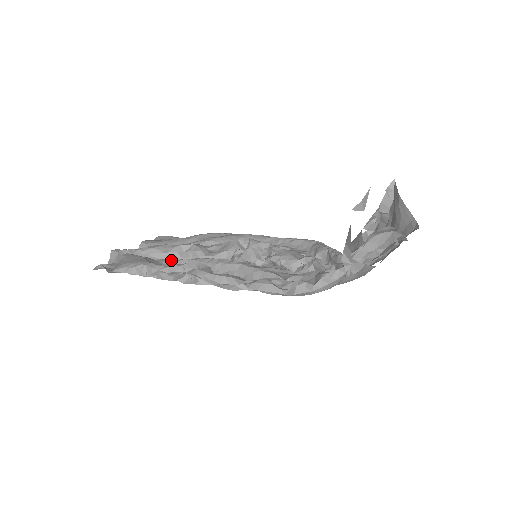
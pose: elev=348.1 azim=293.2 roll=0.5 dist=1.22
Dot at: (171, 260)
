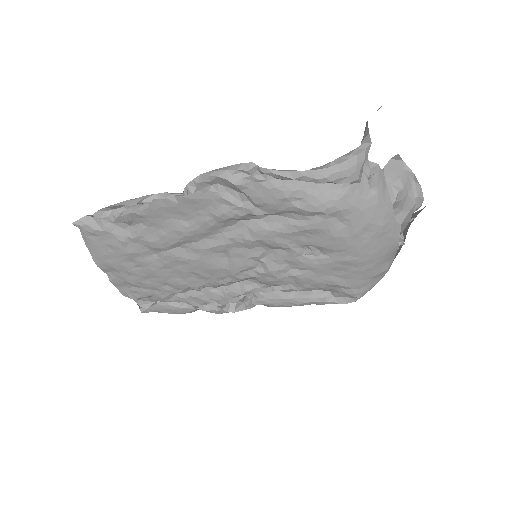
Dot at: occluded
